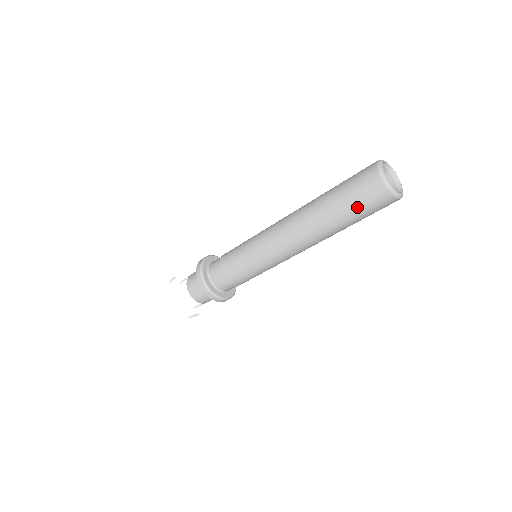
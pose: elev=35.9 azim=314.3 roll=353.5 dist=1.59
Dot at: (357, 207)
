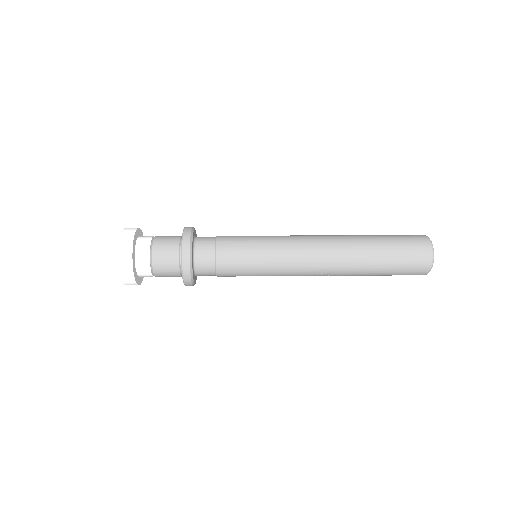
Dot at: (398, 267)
